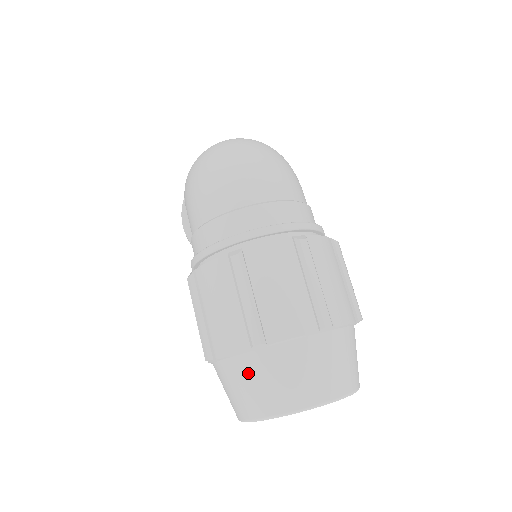
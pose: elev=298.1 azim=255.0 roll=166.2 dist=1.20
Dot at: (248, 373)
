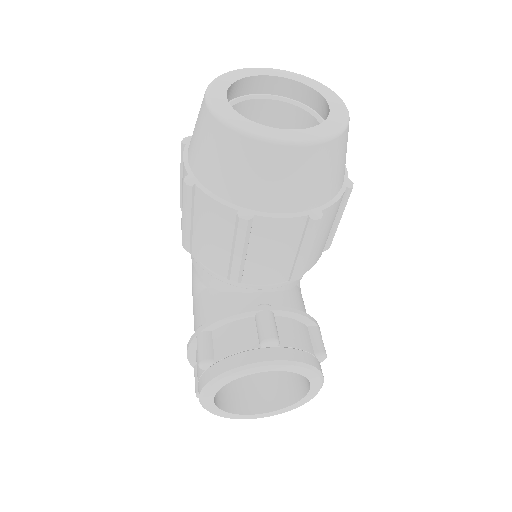
Dot at: occluded
